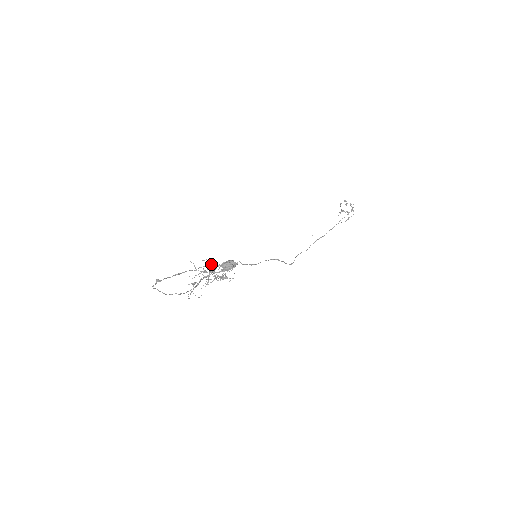
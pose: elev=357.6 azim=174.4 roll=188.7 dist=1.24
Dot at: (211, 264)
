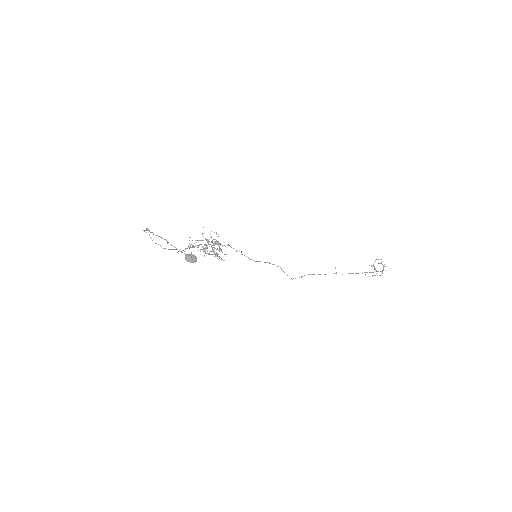
Dot at: (214, 239)
